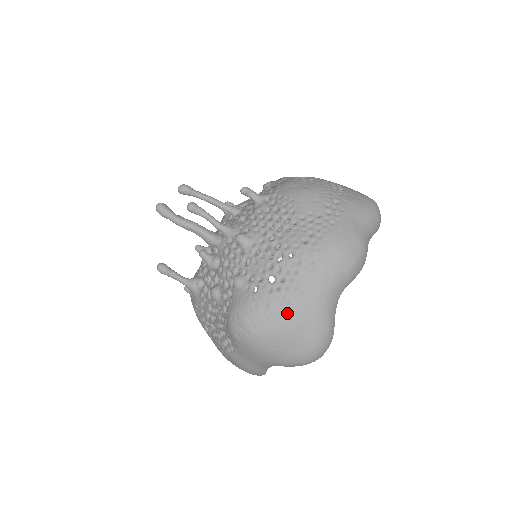
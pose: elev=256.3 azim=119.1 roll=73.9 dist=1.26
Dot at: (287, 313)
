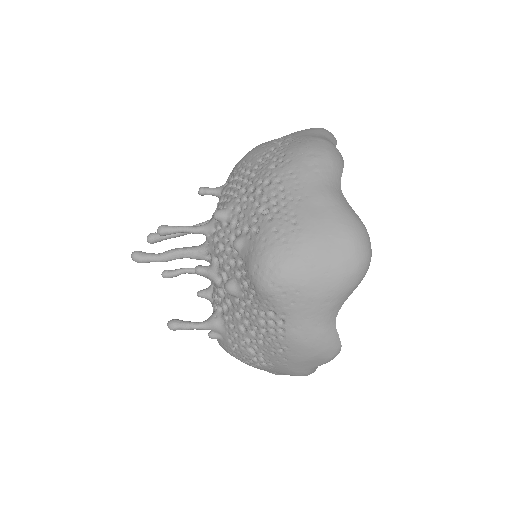
Dot at: (300, 223)
